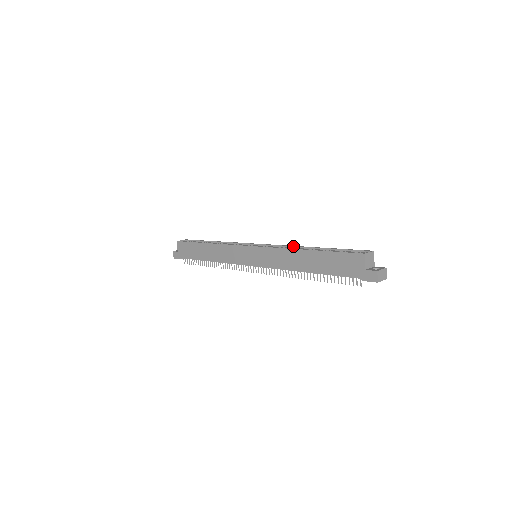
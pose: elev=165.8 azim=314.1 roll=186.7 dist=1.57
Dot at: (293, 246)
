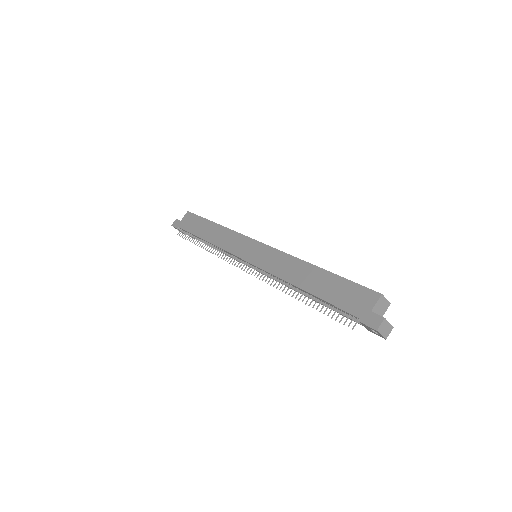
Dot at: occluded
